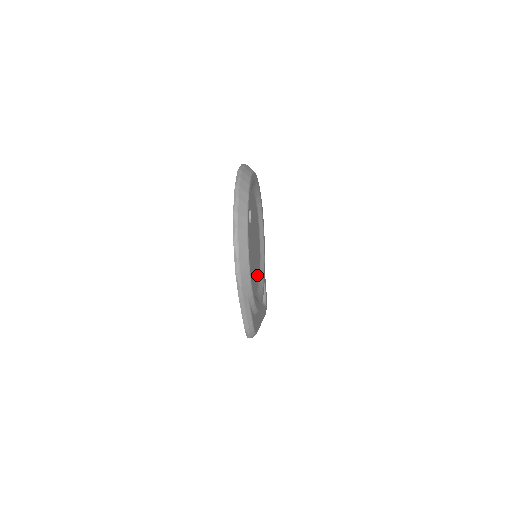
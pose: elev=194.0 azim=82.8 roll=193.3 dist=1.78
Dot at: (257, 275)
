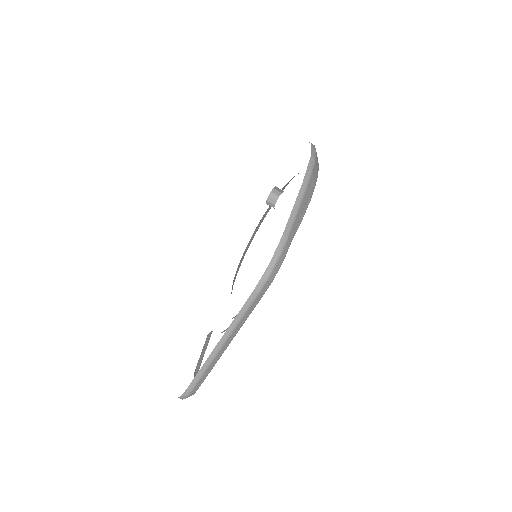
Dot at: occluded
